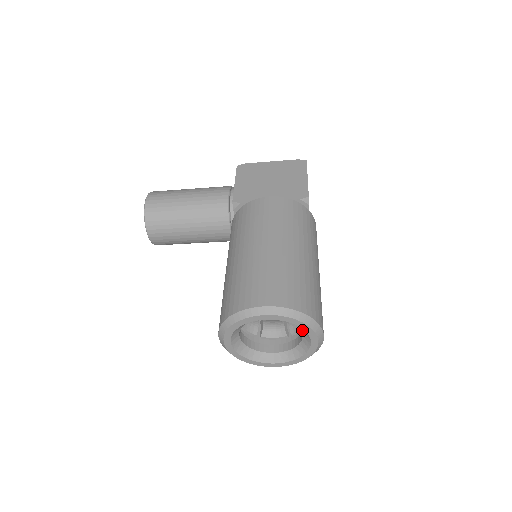
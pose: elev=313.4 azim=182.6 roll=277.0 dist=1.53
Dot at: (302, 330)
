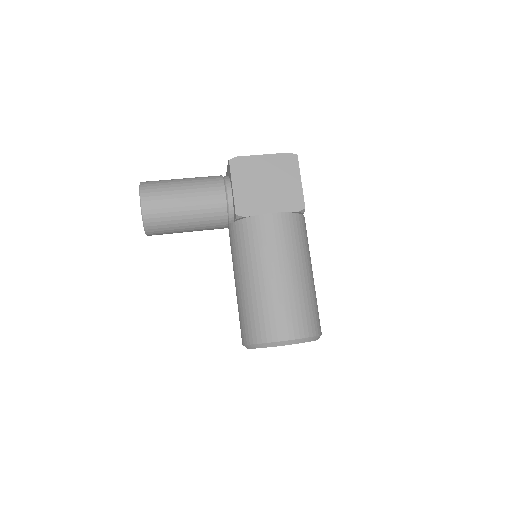
Dot at: occluded
